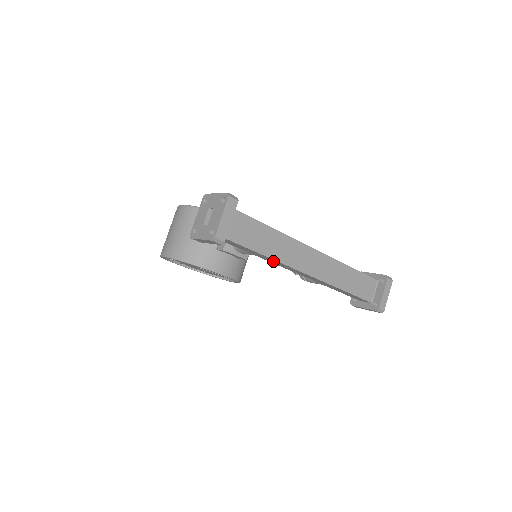
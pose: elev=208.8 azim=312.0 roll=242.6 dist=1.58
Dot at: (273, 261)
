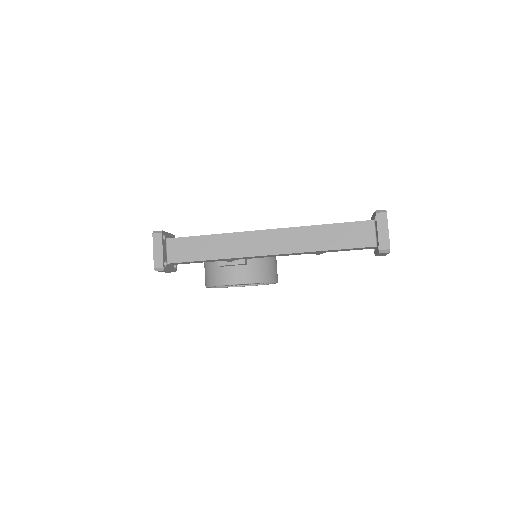
Dot at: (234, 259)
